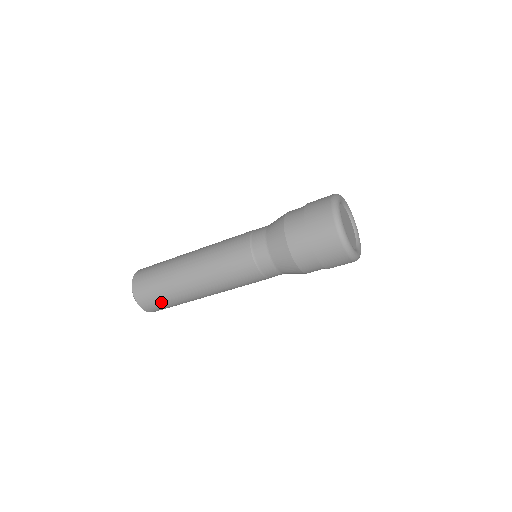
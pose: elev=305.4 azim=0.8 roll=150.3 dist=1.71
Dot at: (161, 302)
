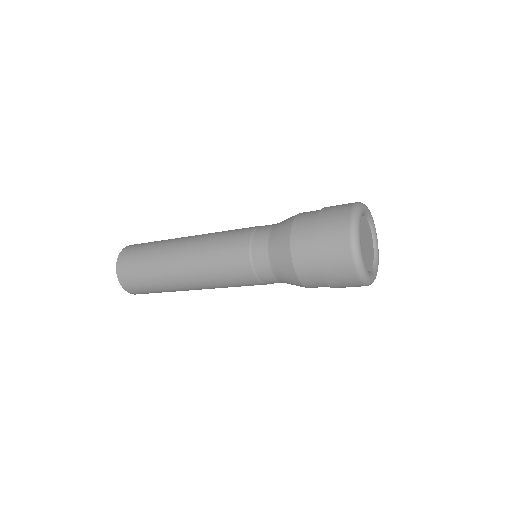
Dot at: occluded
